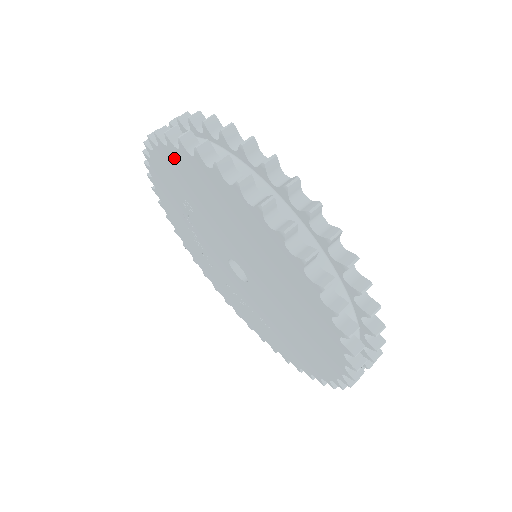
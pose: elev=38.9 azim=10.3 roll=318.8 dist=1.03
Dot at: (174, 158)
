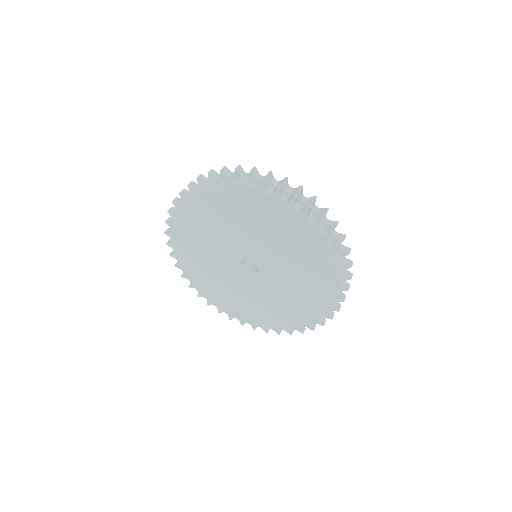
Dot at: (177, 241)
